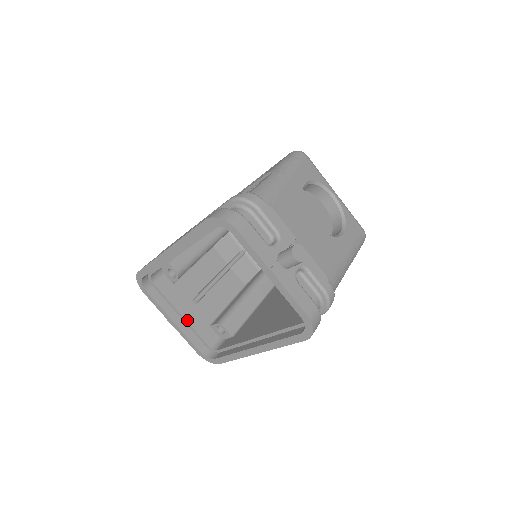
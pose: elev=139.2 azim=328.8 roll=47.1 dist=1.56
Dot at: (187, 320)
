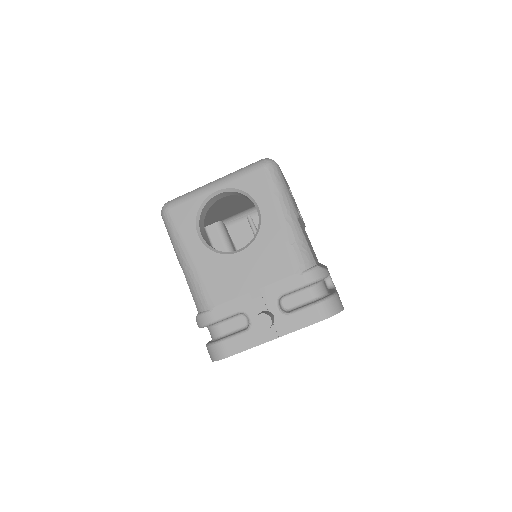
Dot at: occluded
